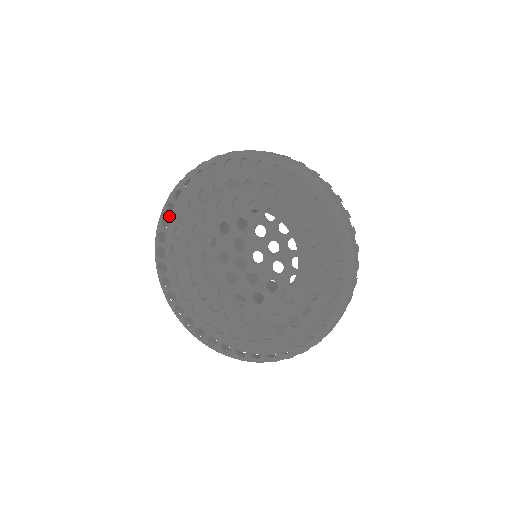
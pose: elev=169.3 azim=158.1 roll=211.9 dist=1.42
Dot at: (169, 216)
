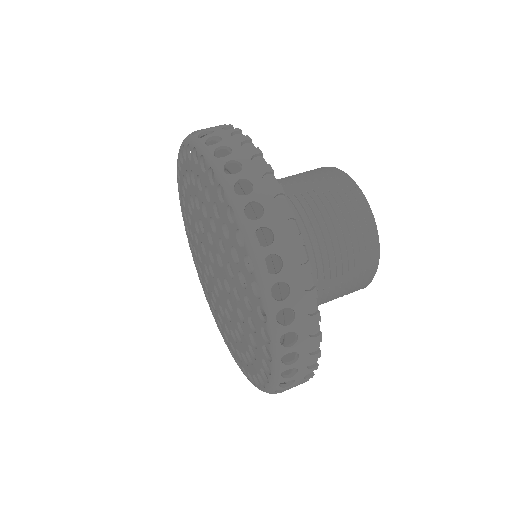
Dot at: (190, 248)
